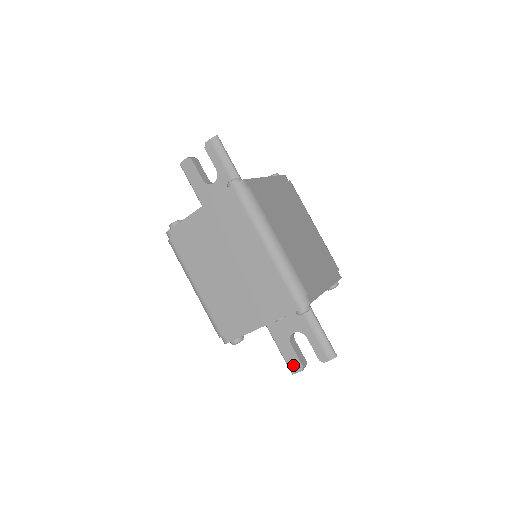
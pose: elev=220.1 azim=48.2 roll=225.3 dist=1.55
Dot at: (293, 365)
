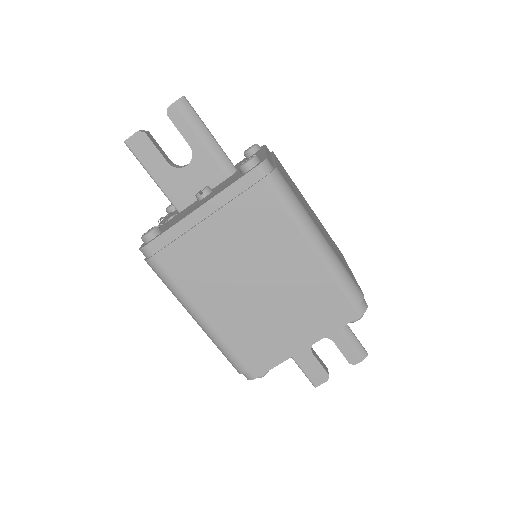
Dot at: (316, 377)
